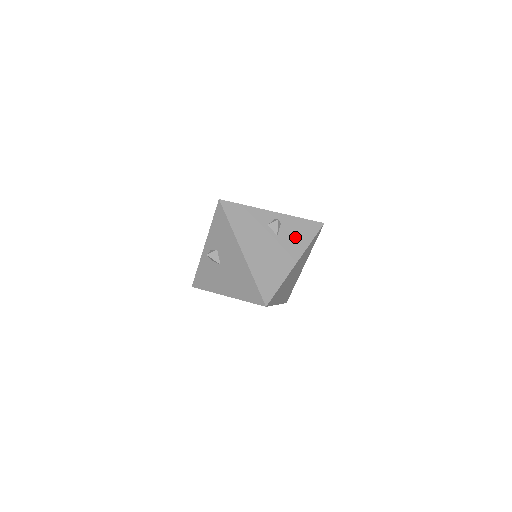
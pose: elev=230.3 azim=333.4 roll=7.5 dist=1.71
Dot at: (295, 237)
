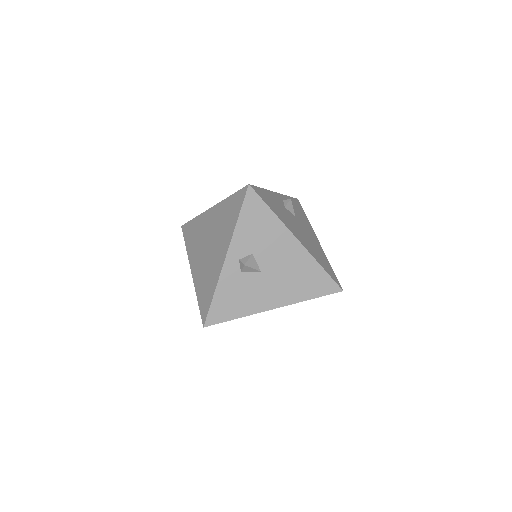
Dot at: (301, 216)
